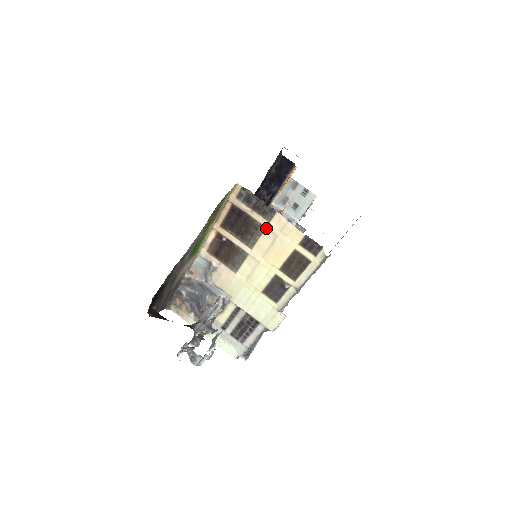
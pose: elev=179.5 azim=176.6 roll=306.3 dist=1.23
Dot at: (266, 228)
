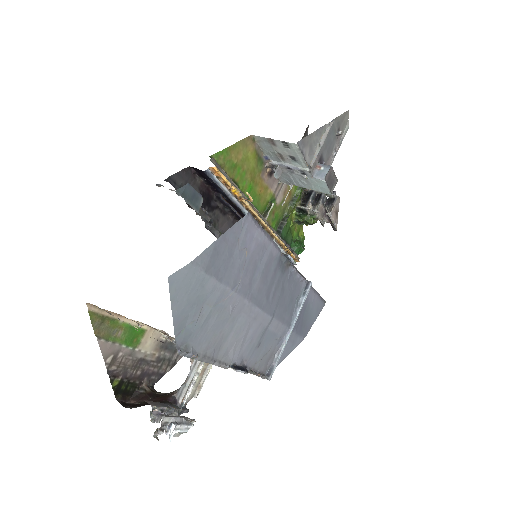
Dot at: occluded
